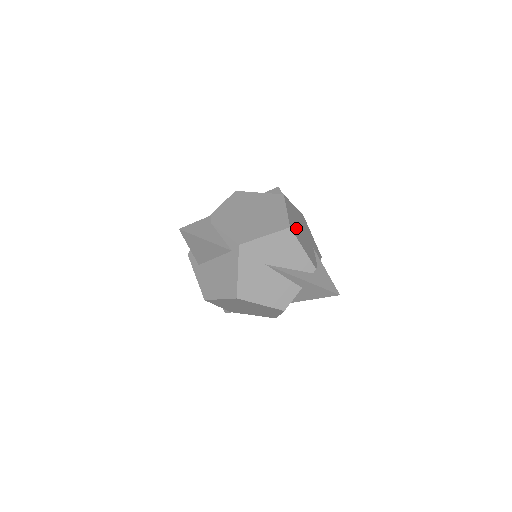
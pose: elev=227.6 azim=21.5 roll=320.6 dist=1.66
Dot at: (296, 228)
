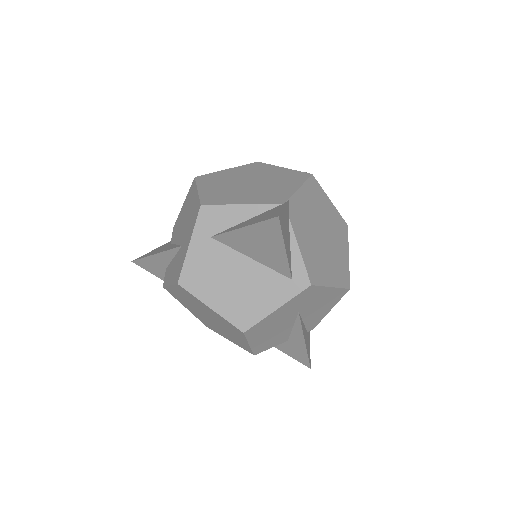
Dot at: occluded
